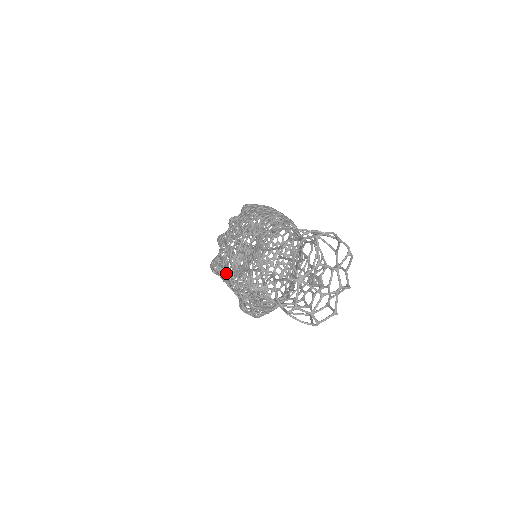
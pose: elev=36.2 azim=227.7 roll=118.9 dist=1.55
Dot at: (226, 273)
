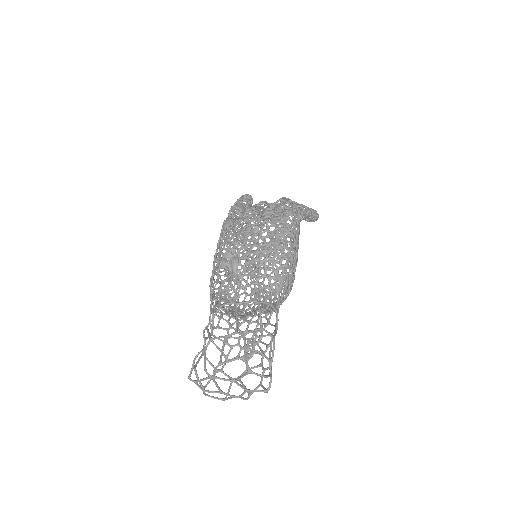
Dot at: occluded
